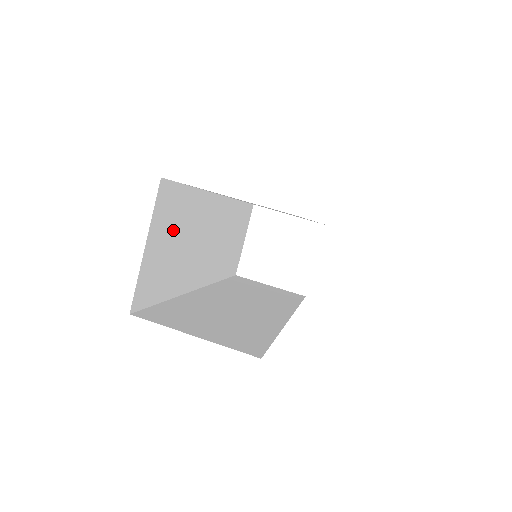
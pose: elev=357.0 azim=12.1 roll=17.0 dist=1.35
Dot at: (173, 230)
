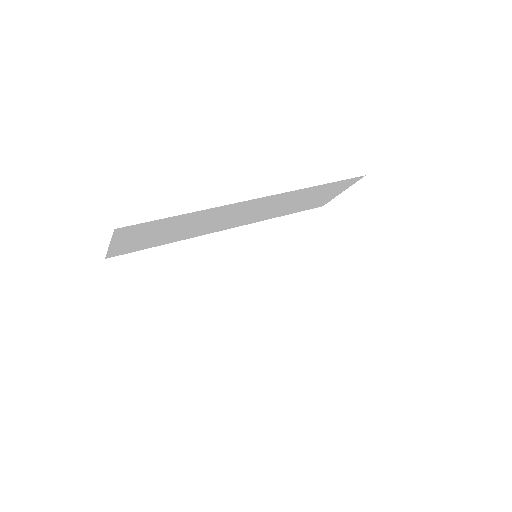
Dot at: (154, 231)
